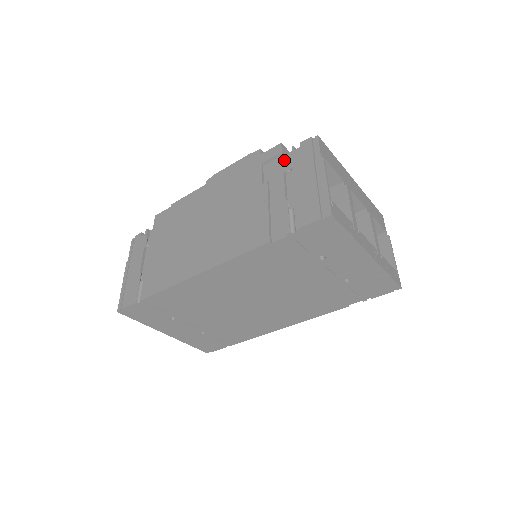
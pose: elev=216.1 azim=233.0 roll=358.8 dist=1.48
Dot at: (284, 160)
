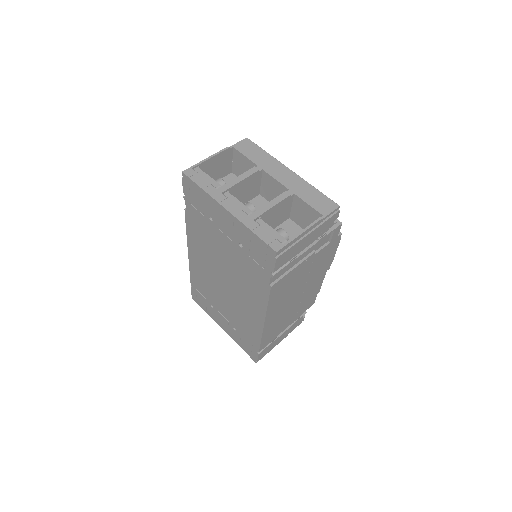
Dot at: occluded
